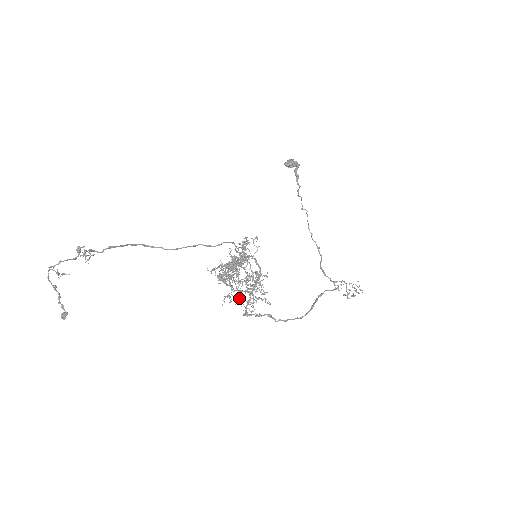
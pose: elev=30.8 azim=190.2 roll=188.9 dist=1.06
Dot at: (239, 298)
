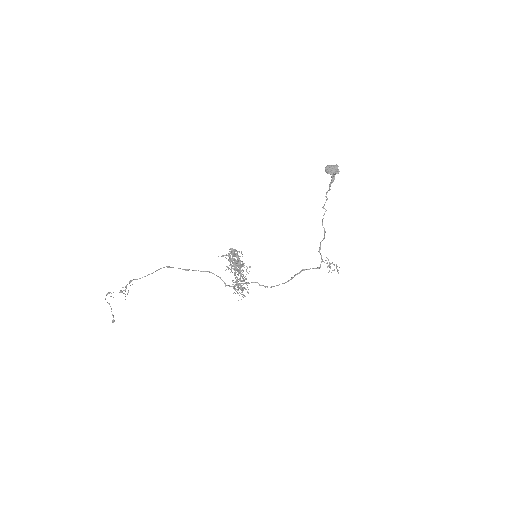
Dot at: occluded
